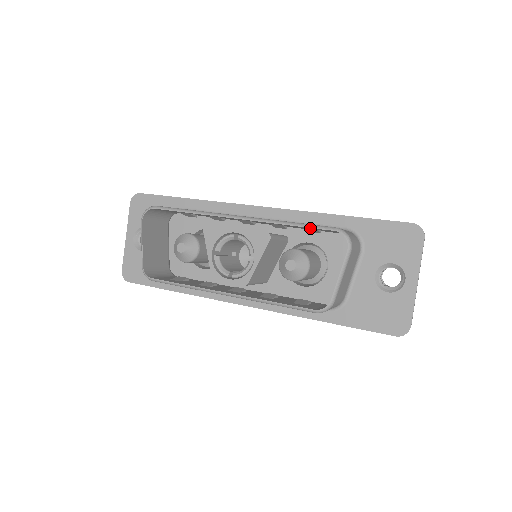
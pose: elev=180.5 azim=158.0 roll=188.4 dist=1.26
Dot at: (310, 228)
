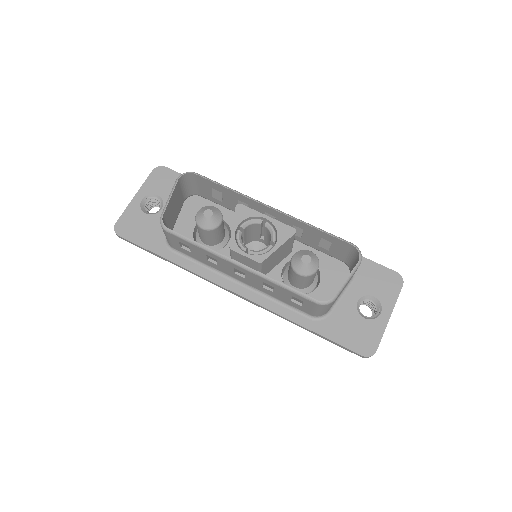
Dot at: (327, 239)
